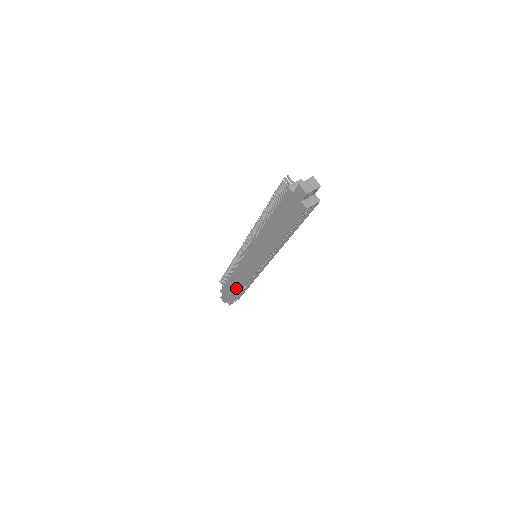
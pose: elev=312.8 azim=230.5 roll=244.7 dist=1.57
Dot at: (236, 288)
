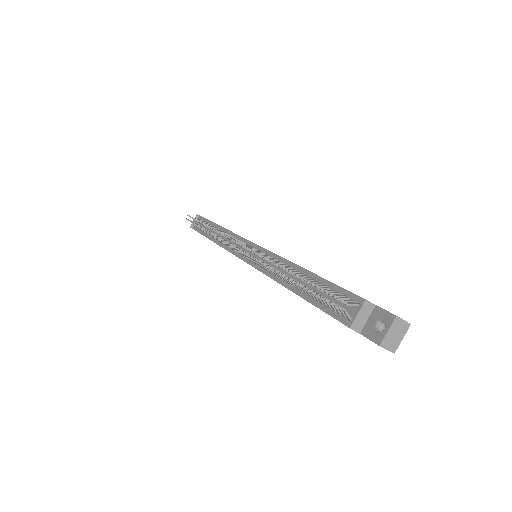
Dot at: occluded
